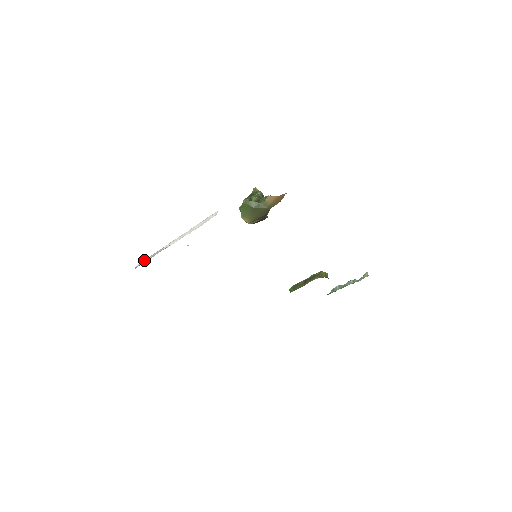
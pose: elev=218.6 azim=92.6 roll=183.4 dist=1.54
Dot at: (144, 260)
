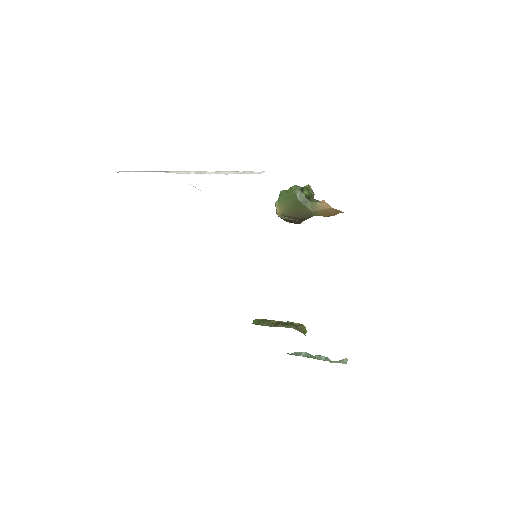
Dot at: occluded
